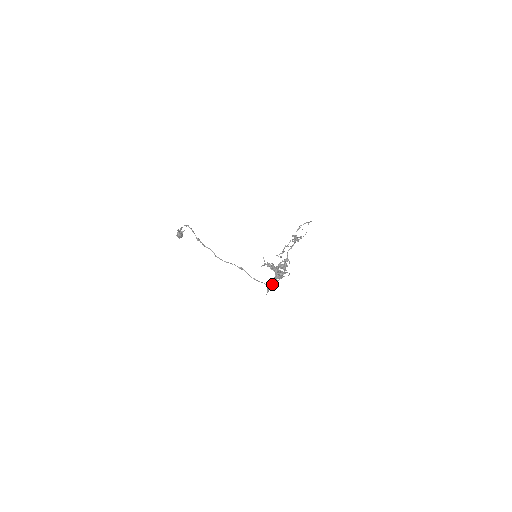
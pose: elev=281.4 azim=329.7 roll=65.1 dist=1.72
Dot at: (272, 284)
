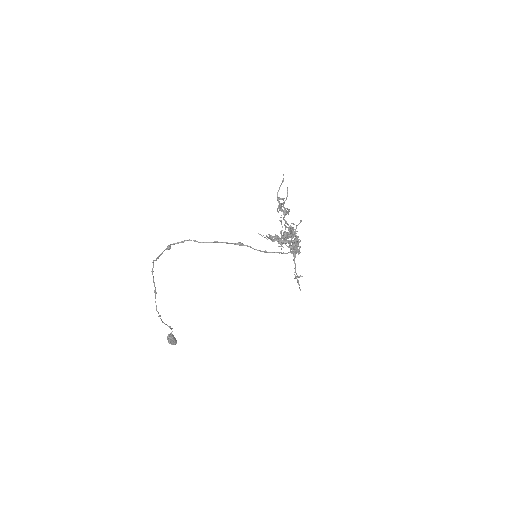
Dot at: (294, 263)
